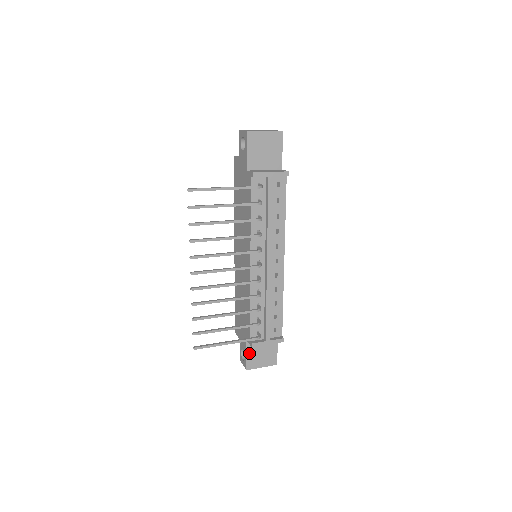
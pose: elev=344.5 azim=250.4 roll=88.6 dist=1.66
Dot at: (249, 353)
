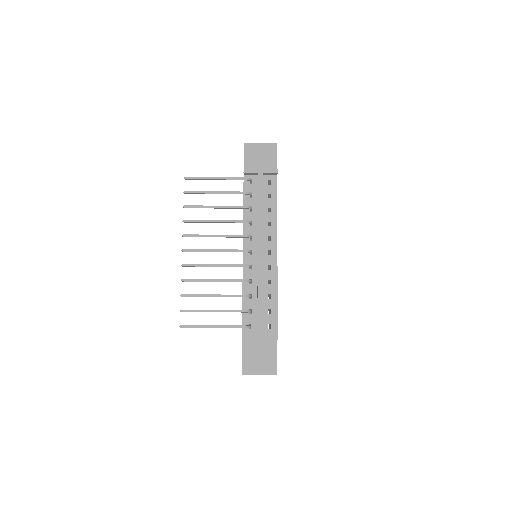
Dot at: (245, 355)
